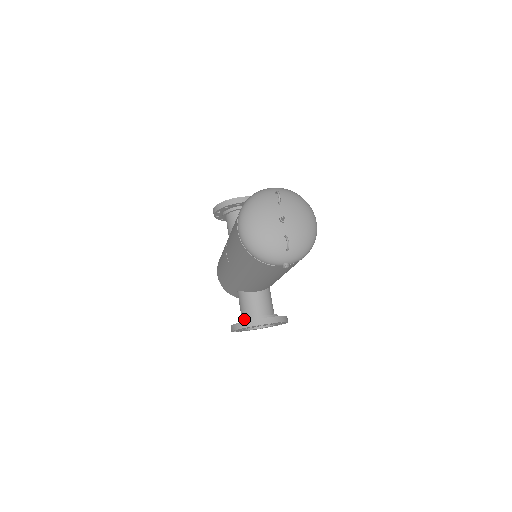
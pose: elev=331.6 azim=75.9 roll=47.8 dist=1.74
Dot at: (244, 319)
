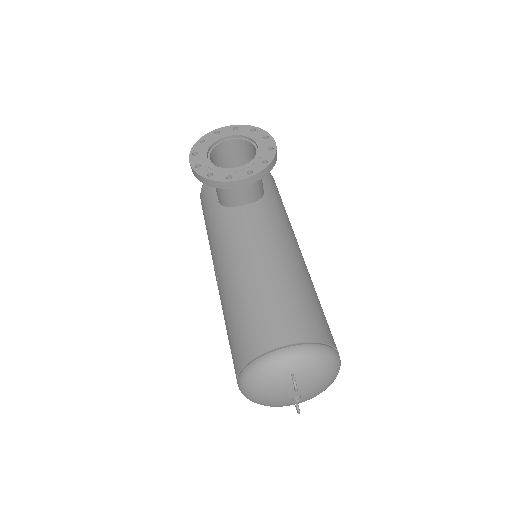
Dot at: occluded
